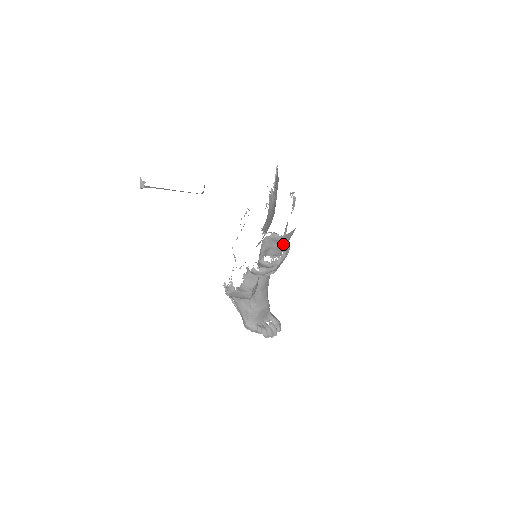
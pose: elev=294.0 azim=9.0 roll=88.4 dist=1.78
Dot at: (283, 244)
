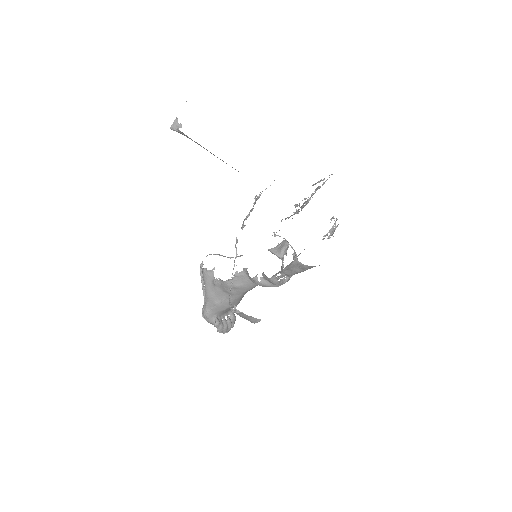
Dot at: (304, 270)
